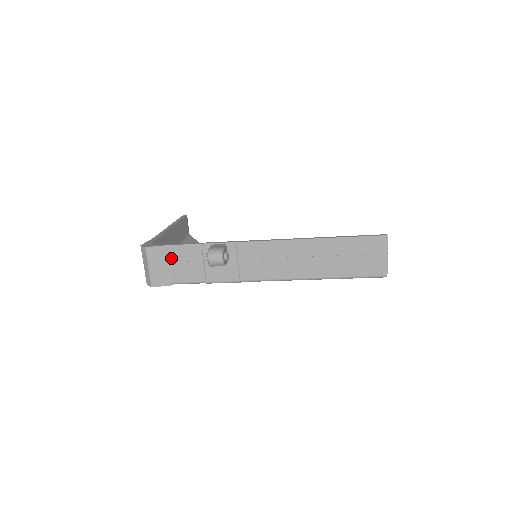
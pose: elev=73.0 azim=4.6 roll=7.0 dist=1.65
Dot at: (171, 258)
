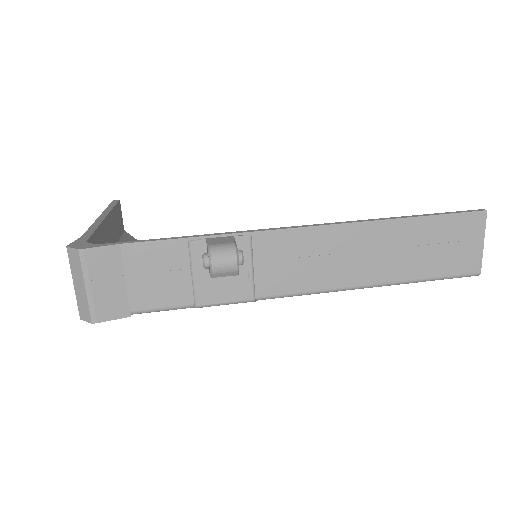
Dot at: (129, 267)
